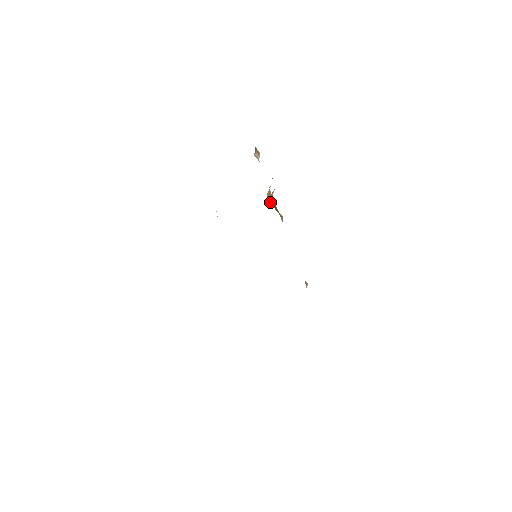
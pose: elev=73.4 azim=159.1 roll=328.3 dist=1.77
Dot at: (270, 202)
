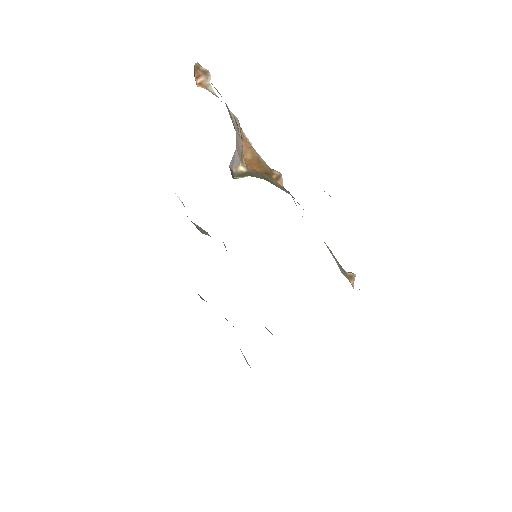
Dot at: (248, 161)
